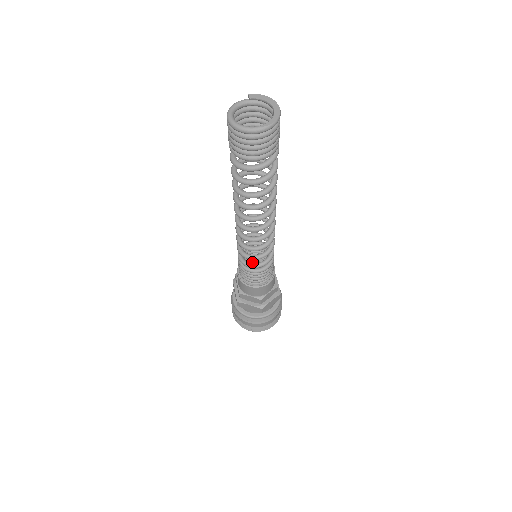
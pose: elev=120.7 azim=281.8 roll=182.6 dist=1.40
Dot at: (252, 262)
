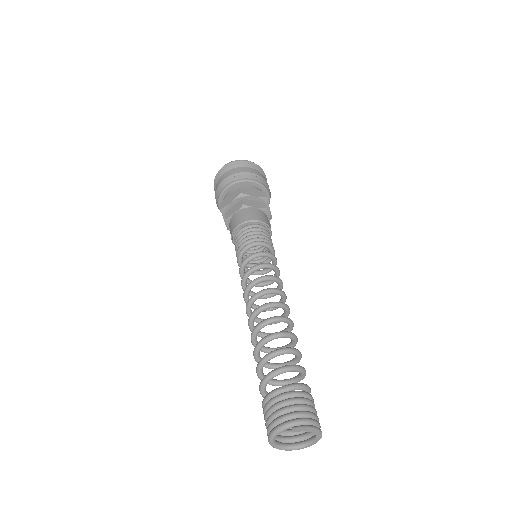
Dot at: occluded
